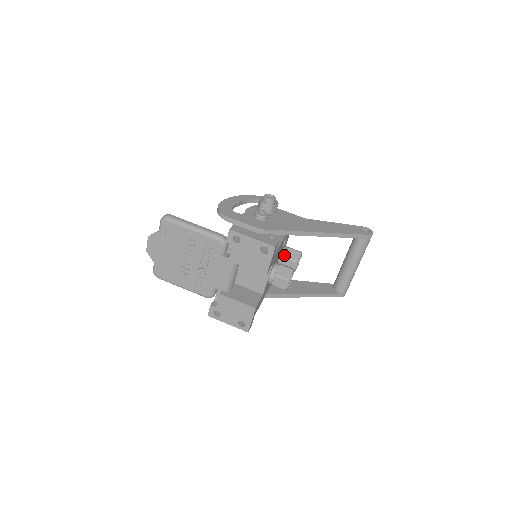
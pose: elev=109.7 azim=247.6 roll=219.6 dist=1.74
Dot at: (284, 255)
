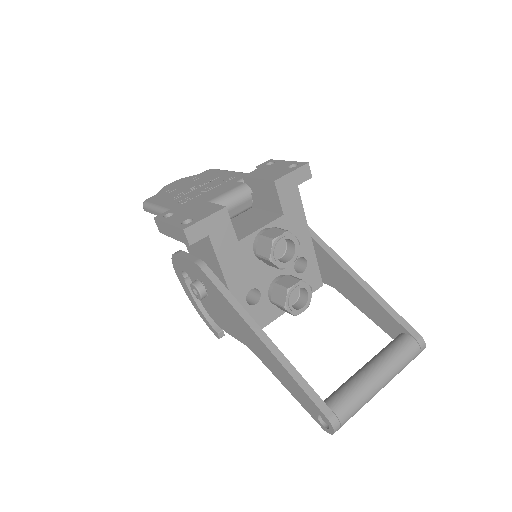
Dot at: occluded
